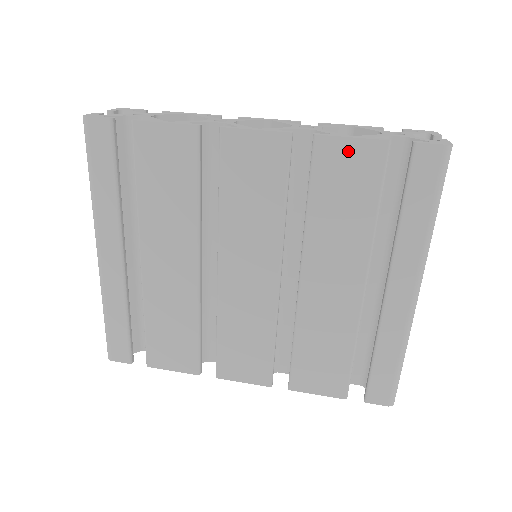
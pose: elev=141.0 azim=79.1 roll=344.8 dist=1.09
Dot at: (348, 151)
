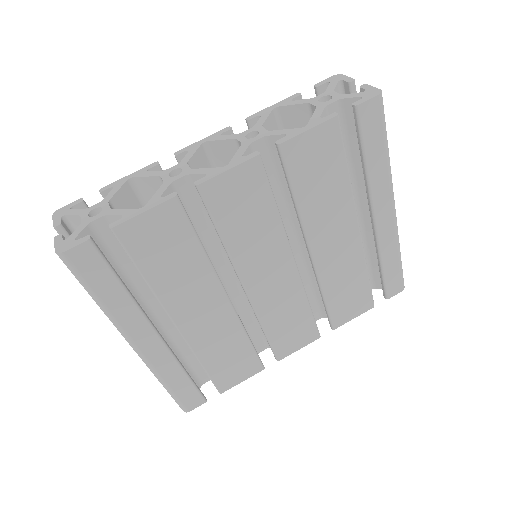
Dot at: (310, 141)
